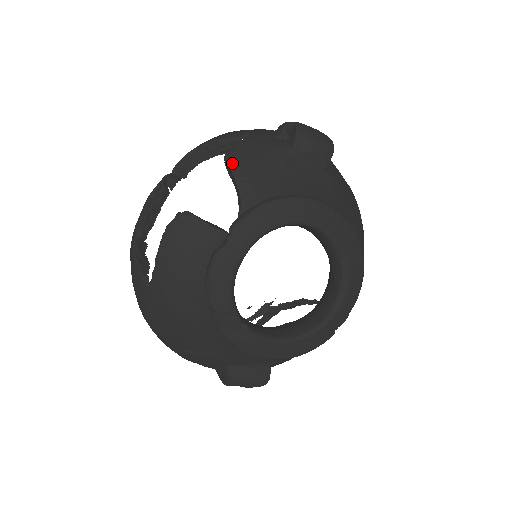
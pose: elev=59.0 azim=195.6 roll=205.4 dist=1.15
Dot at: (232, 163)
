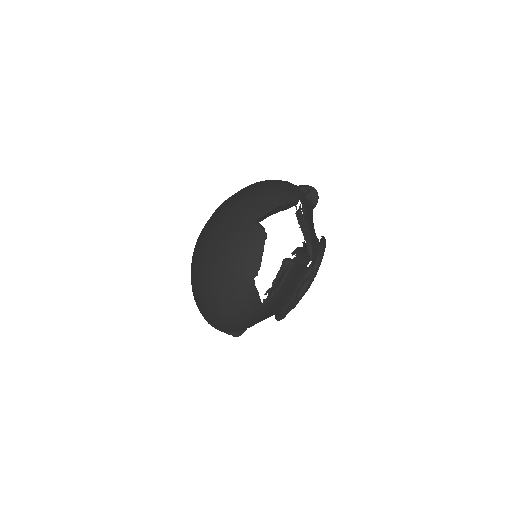
Dot at: (308, 225)
